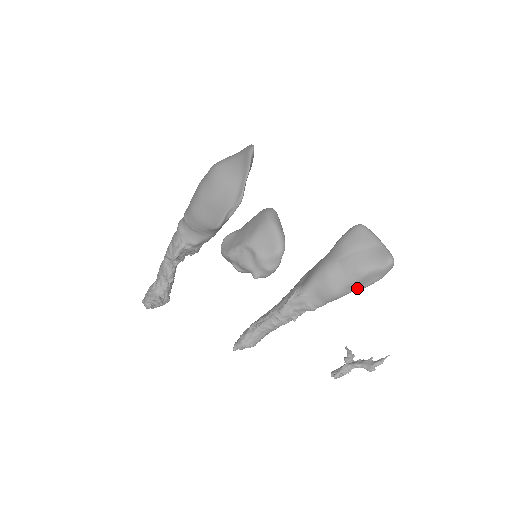
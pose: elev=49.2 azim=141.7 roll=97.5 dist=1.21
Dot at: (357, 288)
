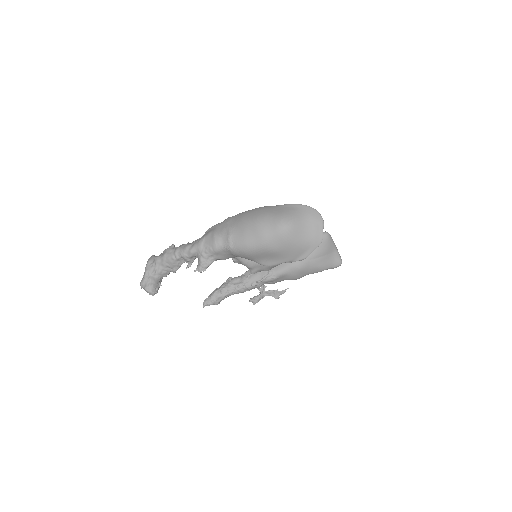
Dot at: occluded
